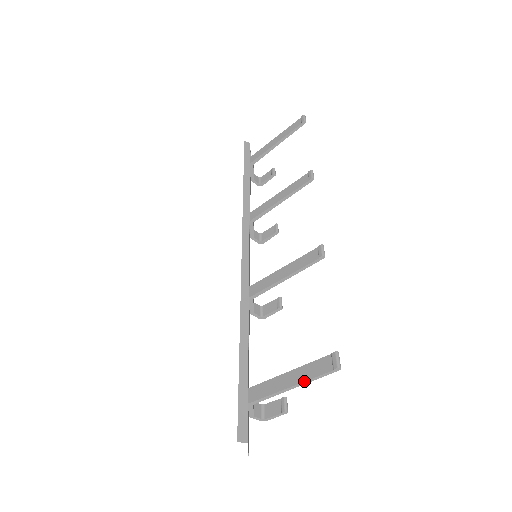
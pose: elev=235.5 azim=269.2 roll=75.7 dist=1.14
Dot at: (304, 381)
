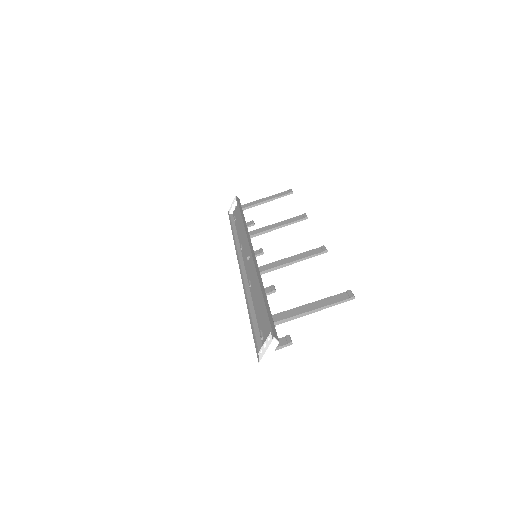
Dot at: (326, 305)
